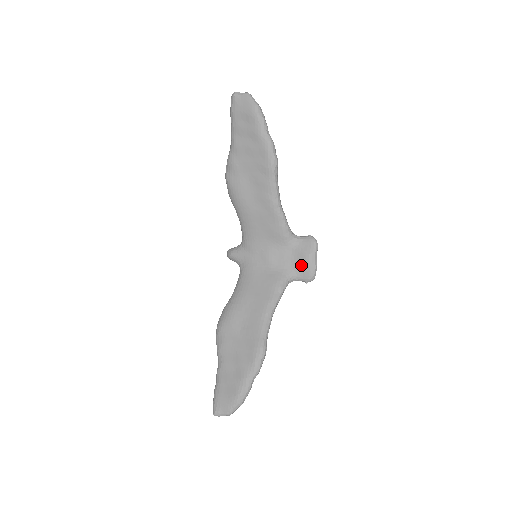
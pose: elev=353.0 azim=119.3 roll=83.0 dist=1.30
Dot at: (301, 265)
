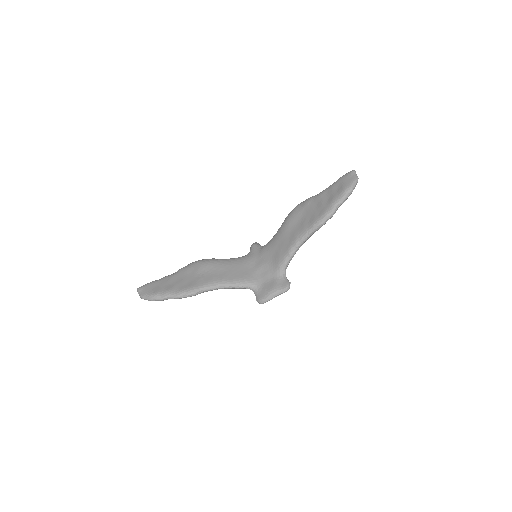
Dot at: (266, 288)
